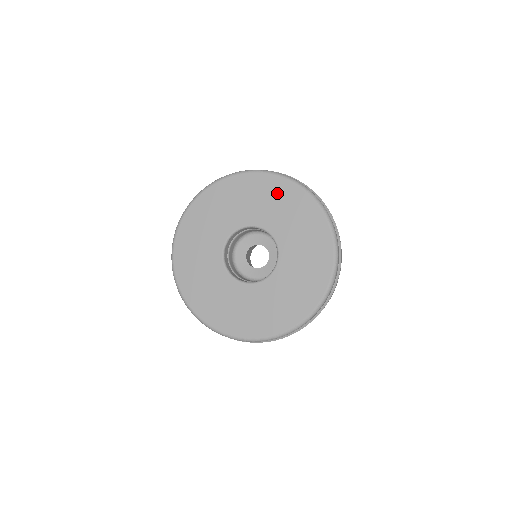
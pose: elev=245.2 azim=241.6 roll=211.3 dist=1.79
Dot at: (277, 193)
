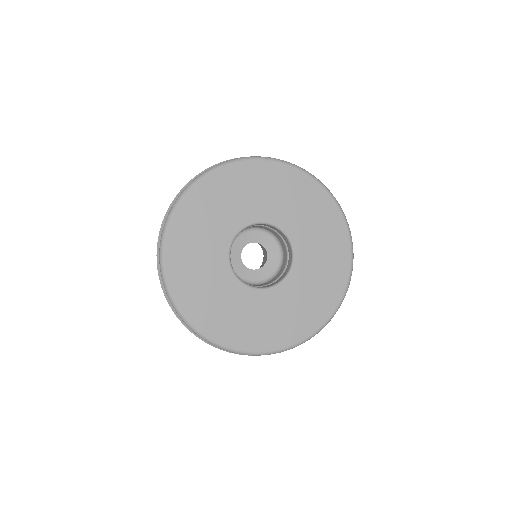
Dot at: (286, 184)
